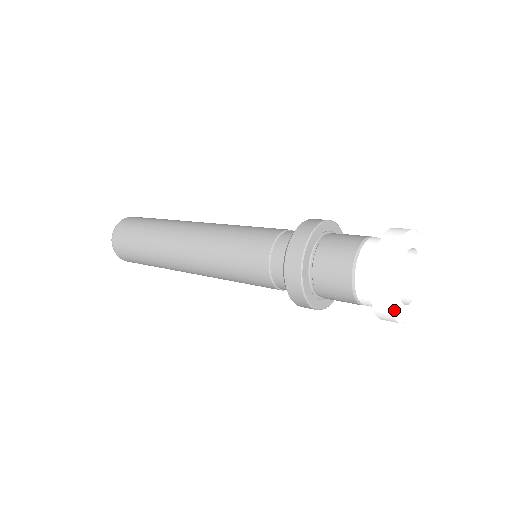
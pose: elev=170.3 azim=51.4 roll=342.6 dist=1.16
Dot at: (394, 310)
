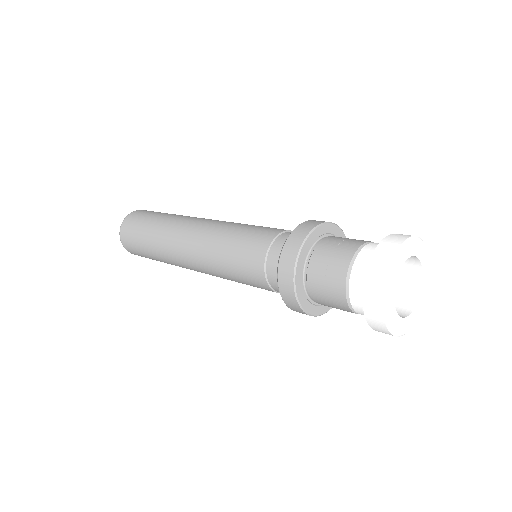
Dot at: (386, 288)
